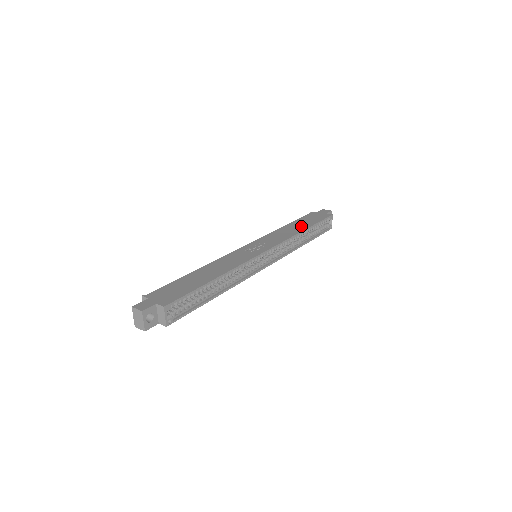
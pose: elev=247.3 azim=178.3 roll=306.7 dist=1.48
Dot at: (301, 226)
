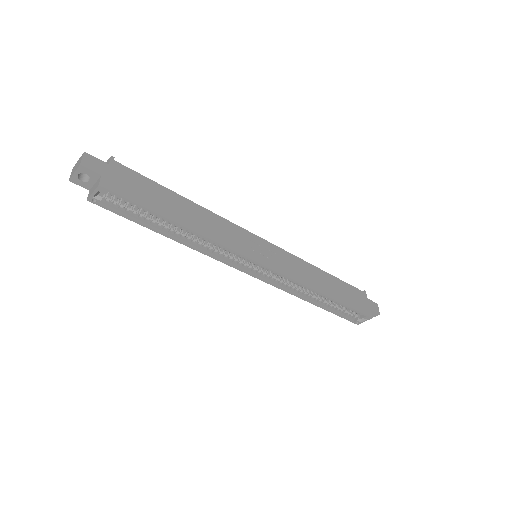
Dot at: (331, 289)
